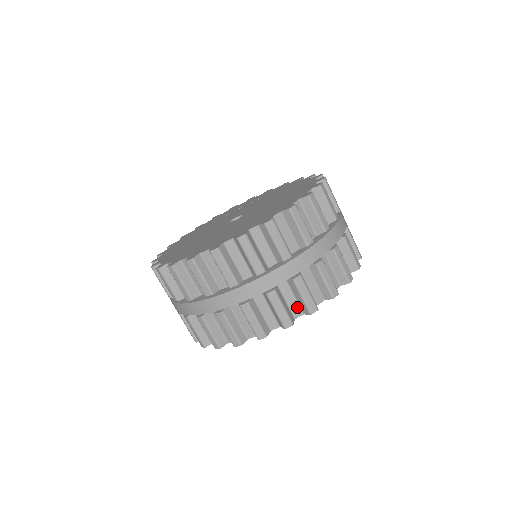
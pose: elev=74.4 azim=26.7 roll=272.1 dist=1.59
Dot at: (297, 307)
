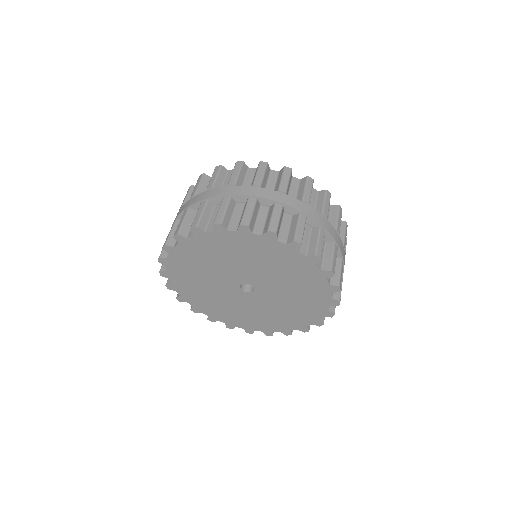
Dot at: occluded
